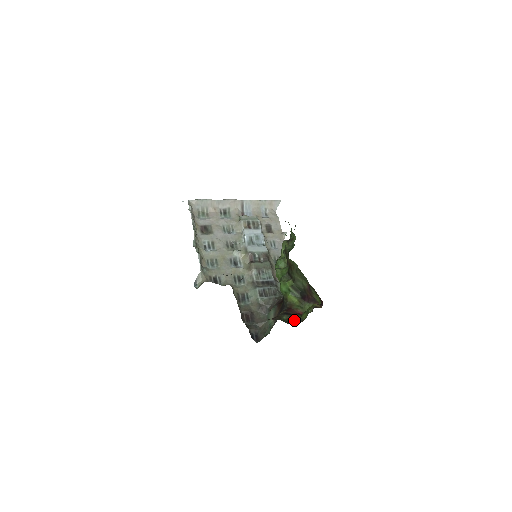
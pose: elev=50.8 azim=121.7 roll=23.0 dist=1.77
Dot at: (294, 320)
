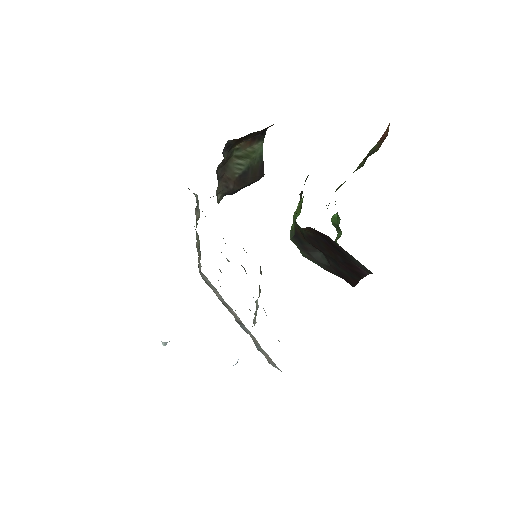
Dot at: occluded
